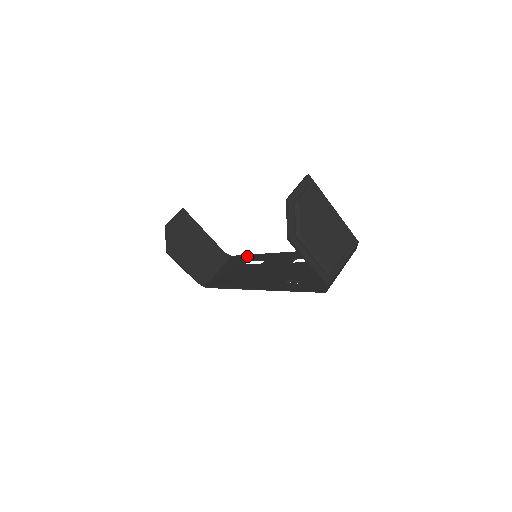
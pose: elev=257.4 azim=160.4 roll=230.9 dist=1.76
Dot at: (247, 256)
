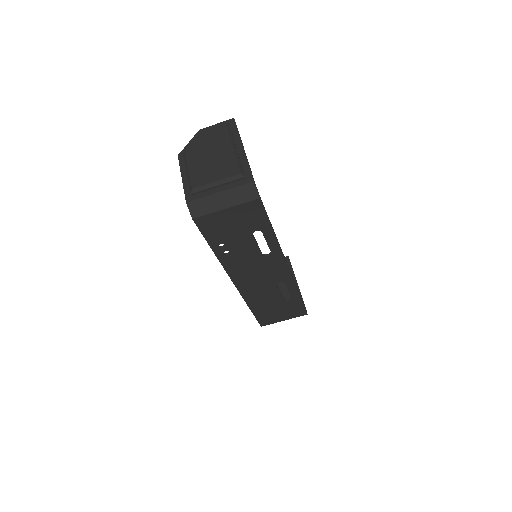
Dot at: occluded
